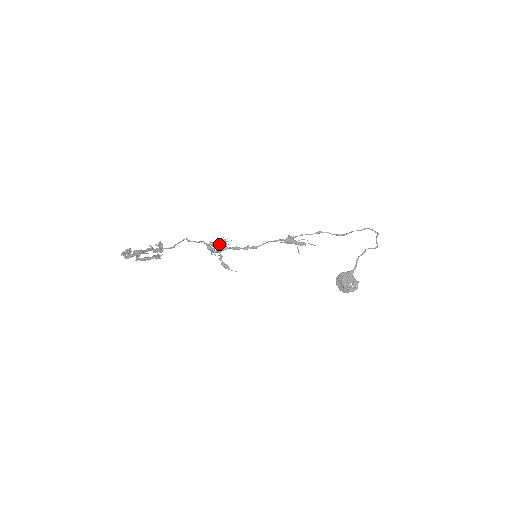
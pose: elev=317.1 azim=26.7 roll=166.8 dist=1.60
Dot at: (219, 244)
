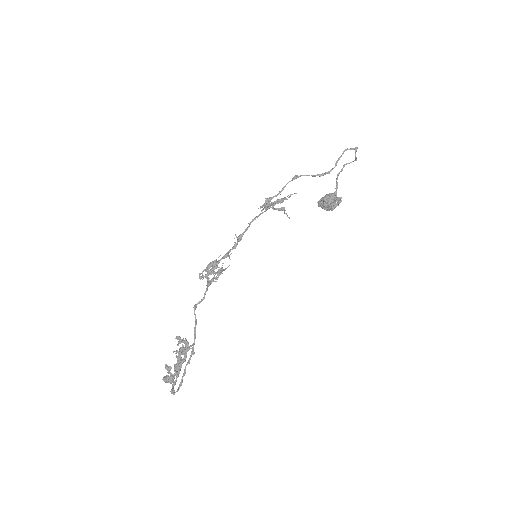
Dot at: occluded
